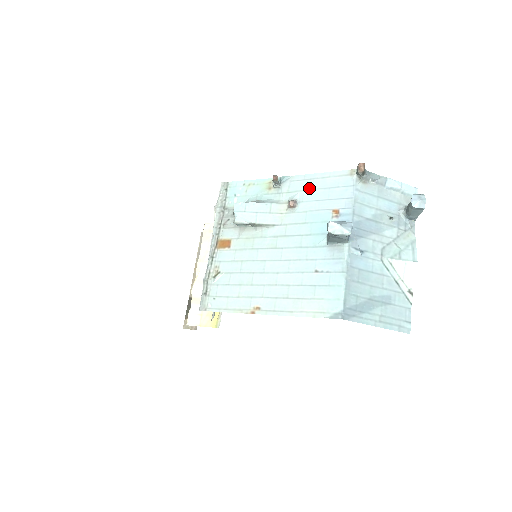
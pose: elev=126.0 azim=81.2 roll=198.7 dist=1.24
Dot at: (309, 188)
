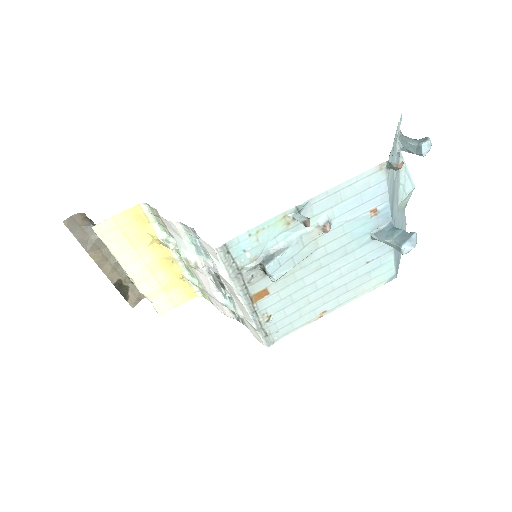
Dot at: (337, 203)
